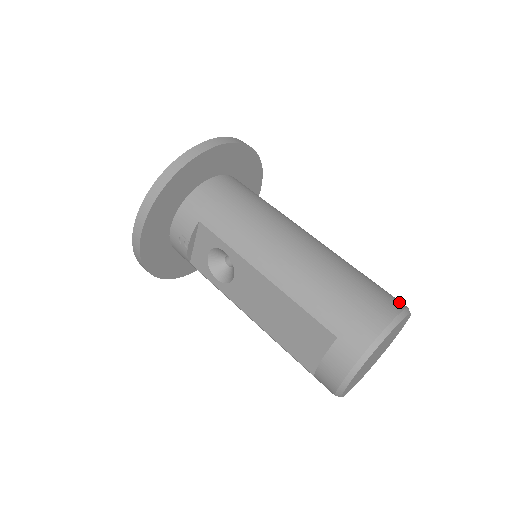
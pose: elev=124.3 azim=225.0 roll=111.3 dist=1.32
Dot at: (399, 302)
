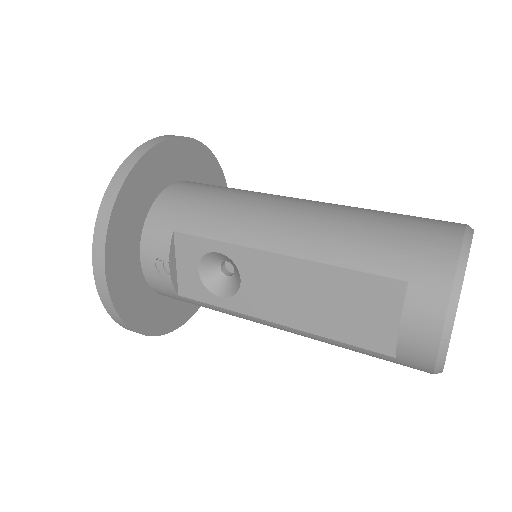
Dot at: occluded
